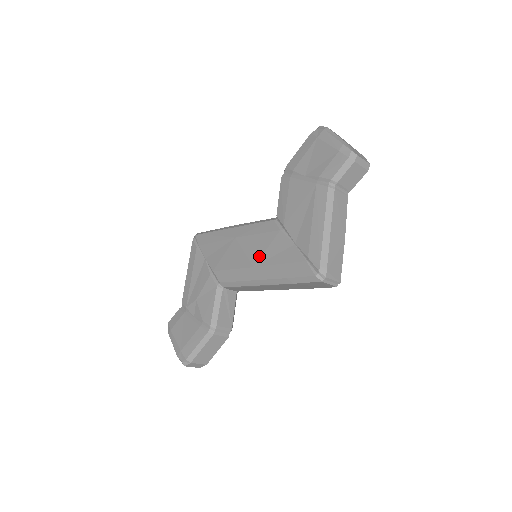
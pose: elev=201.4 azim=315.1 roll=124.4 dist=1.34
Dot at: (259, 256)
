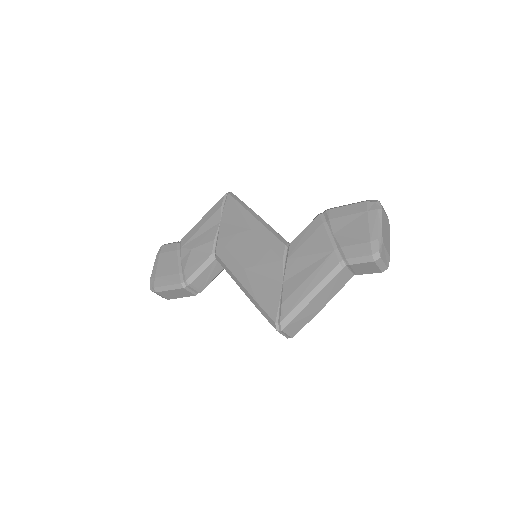
Dot at: (254, 264)
